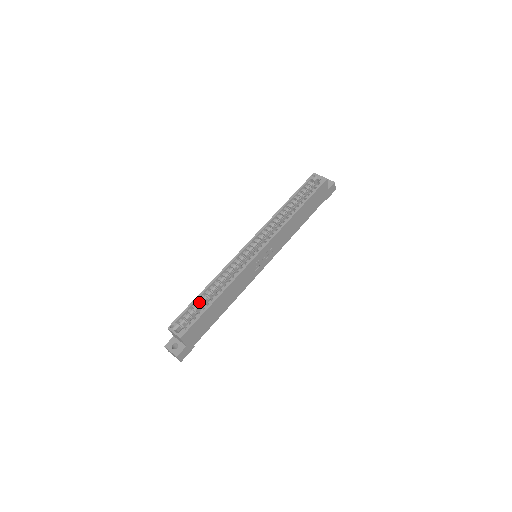
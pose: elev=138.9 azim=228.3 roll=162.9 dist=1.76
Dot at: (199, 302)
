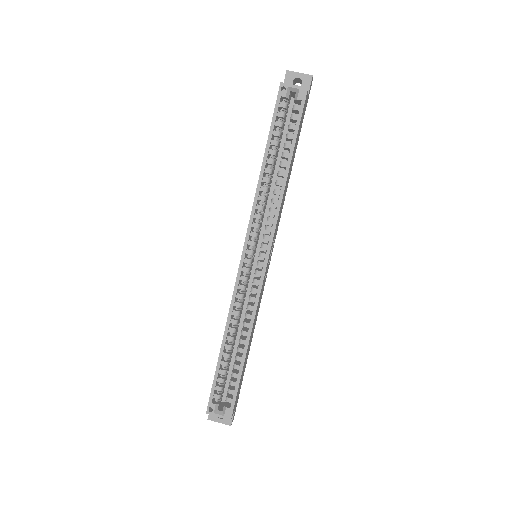
Dot at: (224, 364)
